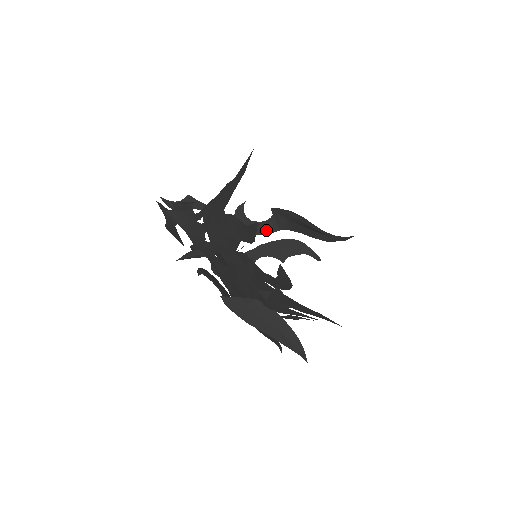
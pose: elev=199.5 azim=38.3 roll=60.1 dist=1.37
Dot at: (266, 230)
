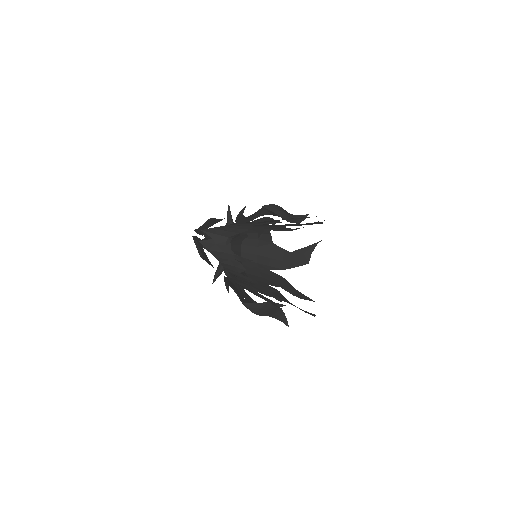
Dot at: (252, 219)
